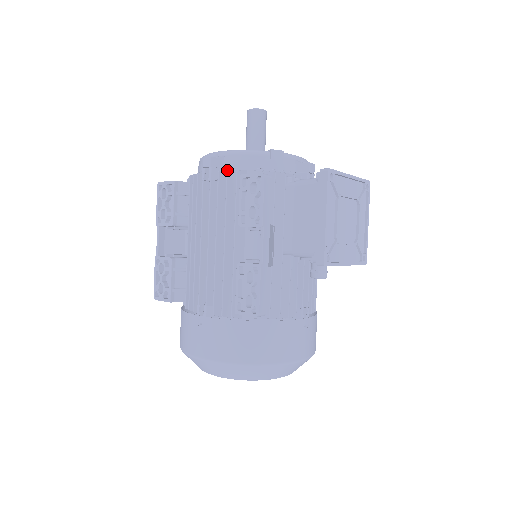
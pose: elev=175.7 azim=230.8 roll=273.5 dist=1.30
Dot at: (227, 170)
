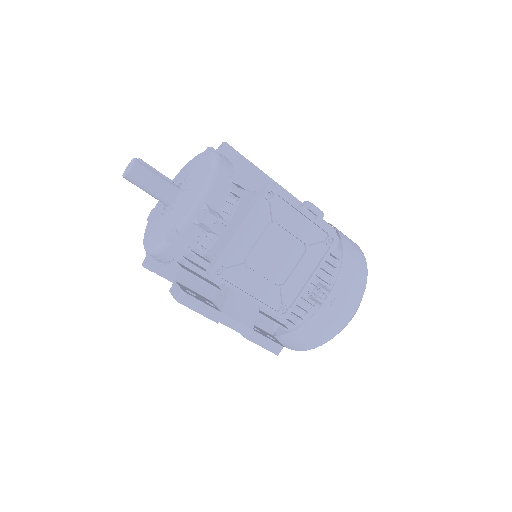
Dot at: (163, 264)
